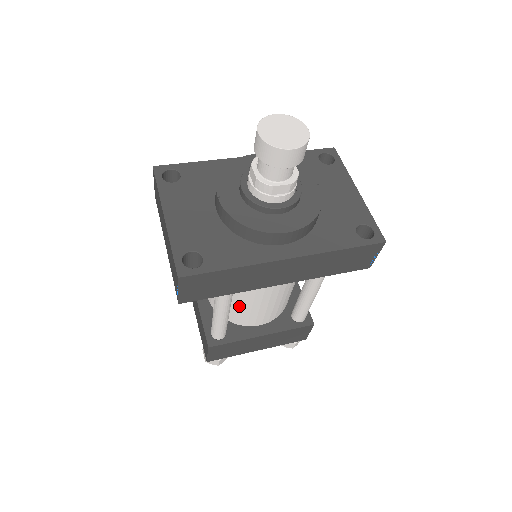
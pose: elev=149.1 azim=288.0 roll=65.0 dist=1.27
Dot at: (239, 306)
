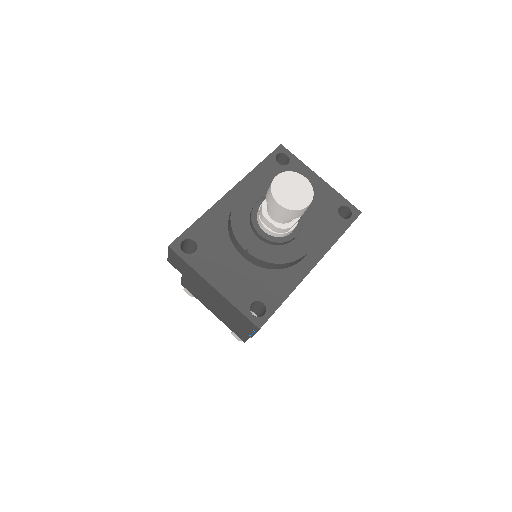
Dot at: occluded
